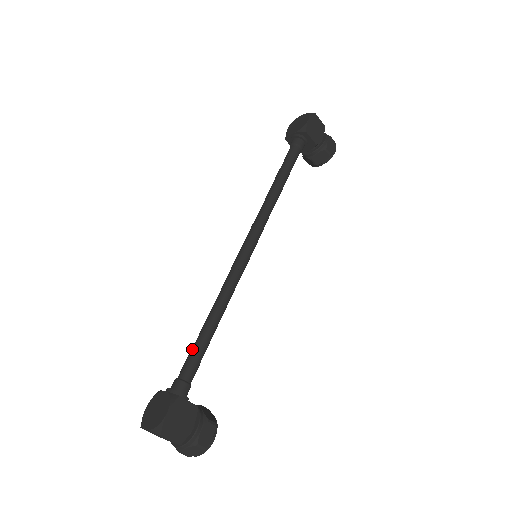
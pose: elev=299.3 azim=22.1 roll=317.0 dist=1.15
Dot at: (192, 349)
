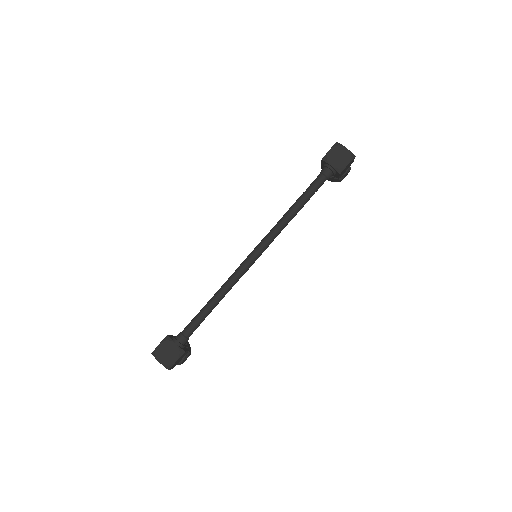
Dot at: (197, 319)
